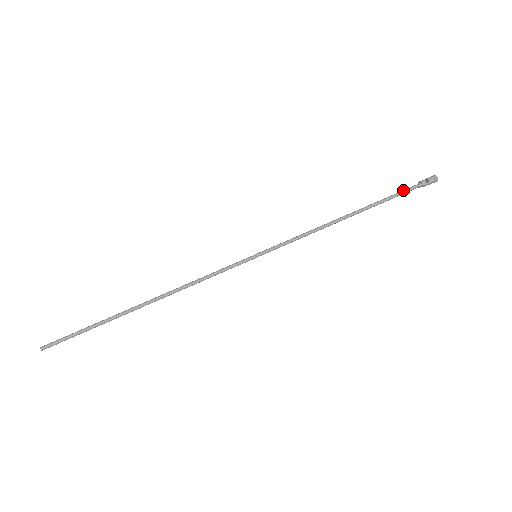
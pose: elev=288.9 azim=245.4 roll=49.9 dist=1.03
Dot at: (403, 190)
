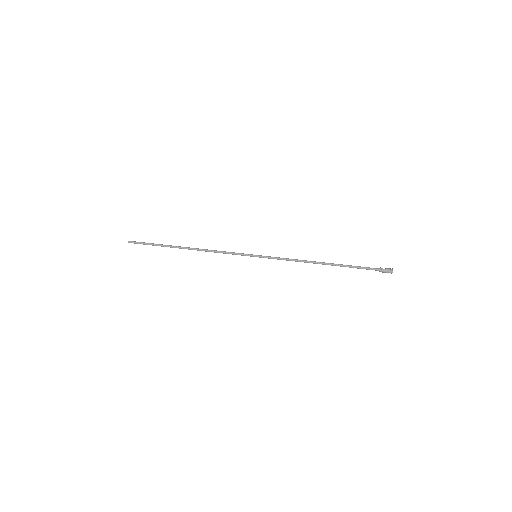
Dot at: (366, 267)
